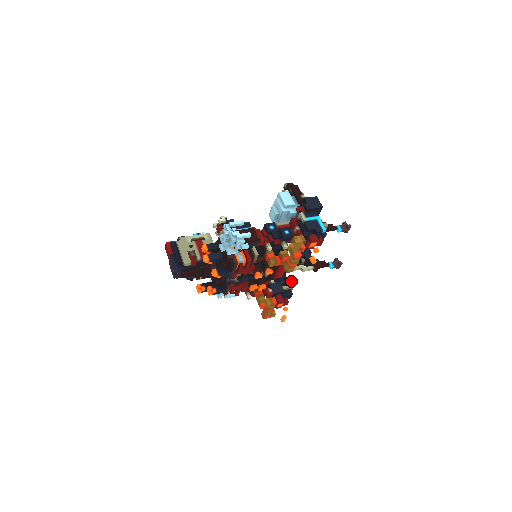
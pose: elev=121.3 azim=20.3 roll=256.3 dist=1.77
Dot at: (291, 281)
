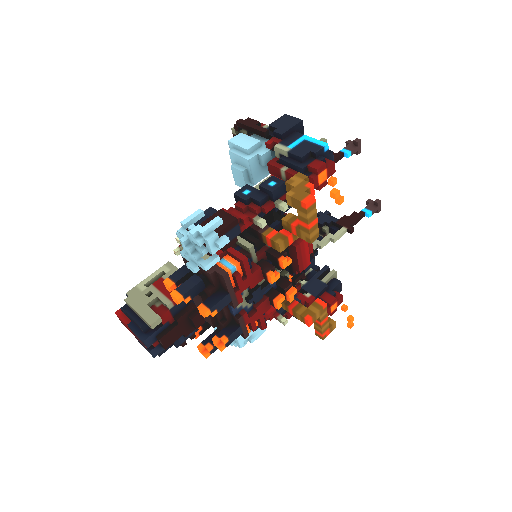
Dot at: (328, 267)
